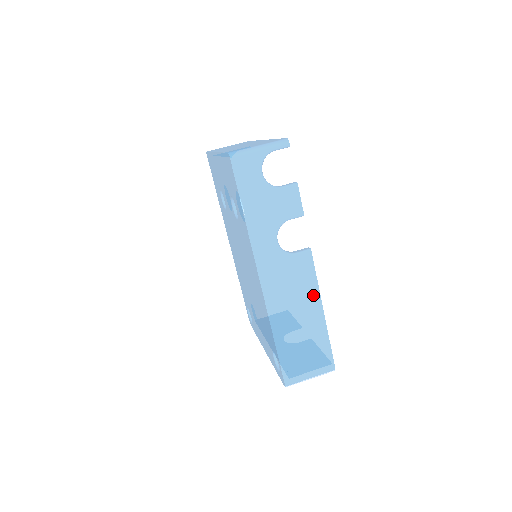
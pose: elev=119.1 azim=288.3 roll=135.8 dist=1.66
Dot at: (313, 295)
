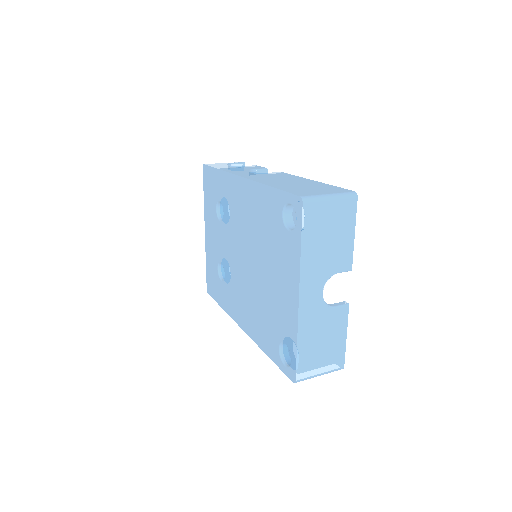
Dot at: (296, 178)
